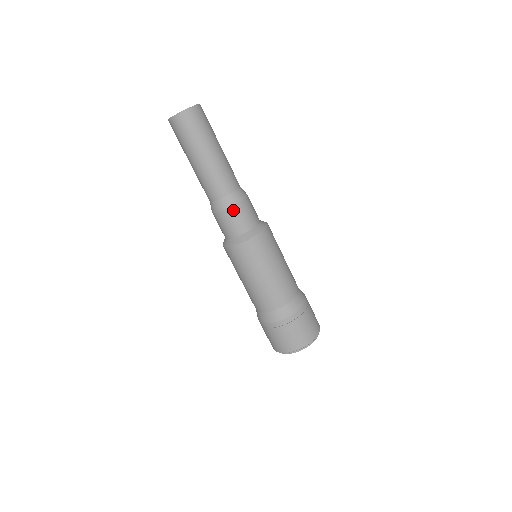
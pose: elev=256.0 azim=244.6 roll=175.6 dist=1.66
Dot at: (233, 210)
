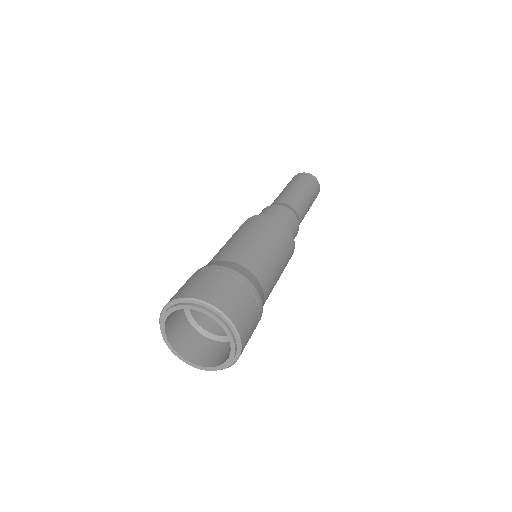
Dot at: (290, 212)
